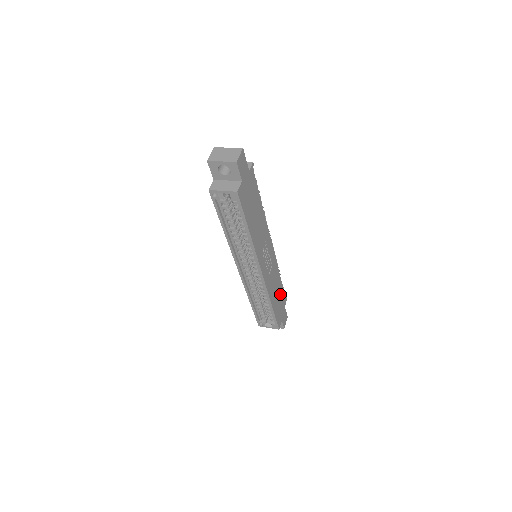
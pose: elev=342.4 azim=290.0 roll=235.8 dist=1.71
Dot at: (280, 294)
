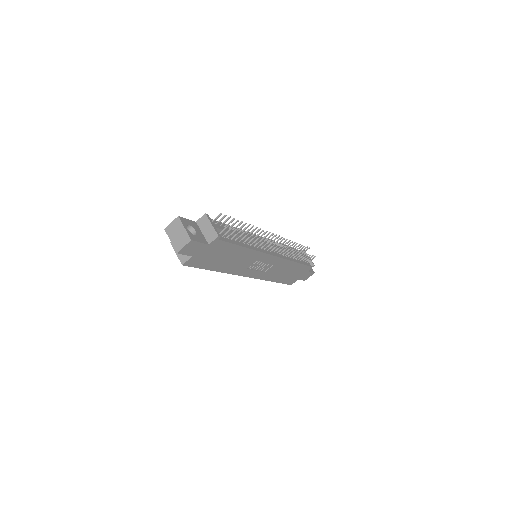
Dot at: (295, 269)
